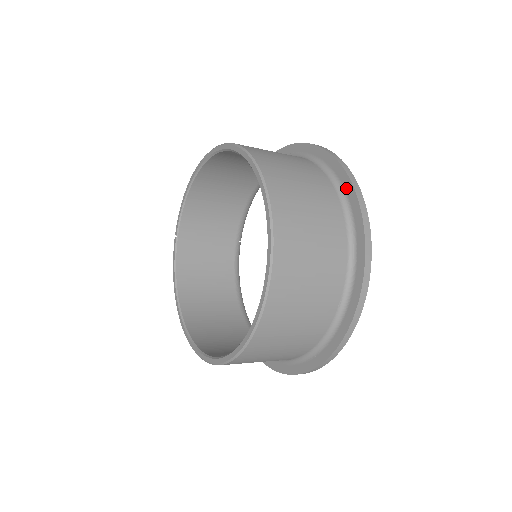
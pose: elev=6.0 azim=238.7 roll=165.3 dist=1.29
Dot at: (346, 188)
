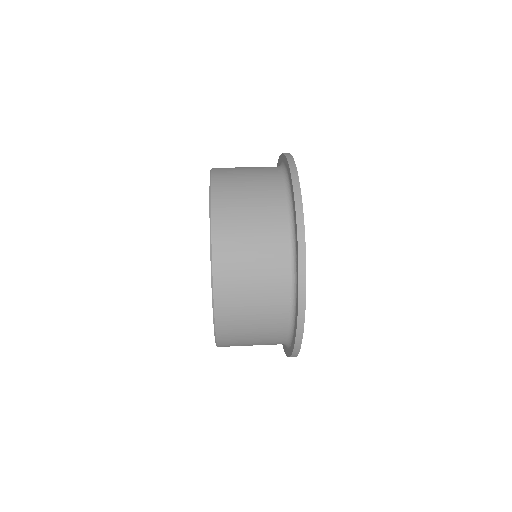
Dot at: (293, 204)
